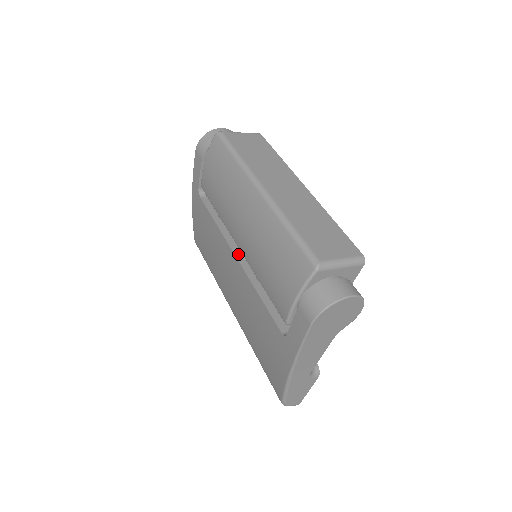
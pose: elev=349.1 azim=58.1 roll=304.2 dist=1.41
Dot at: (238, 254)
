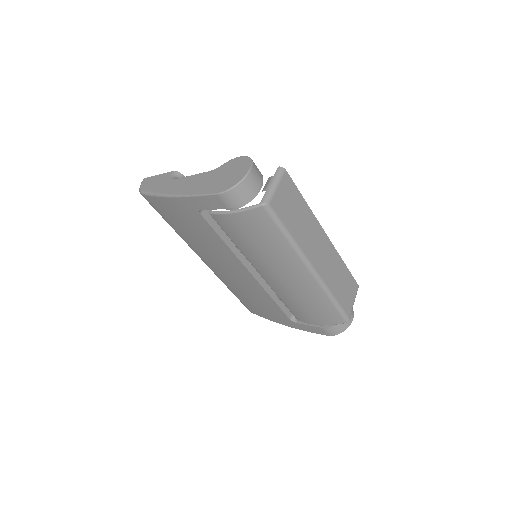
Dot at: (250, 269)
